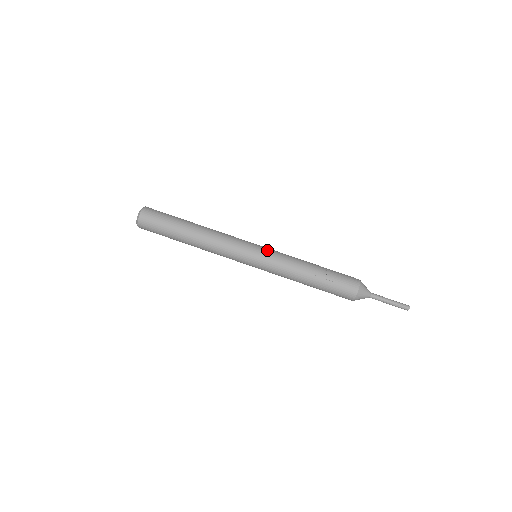
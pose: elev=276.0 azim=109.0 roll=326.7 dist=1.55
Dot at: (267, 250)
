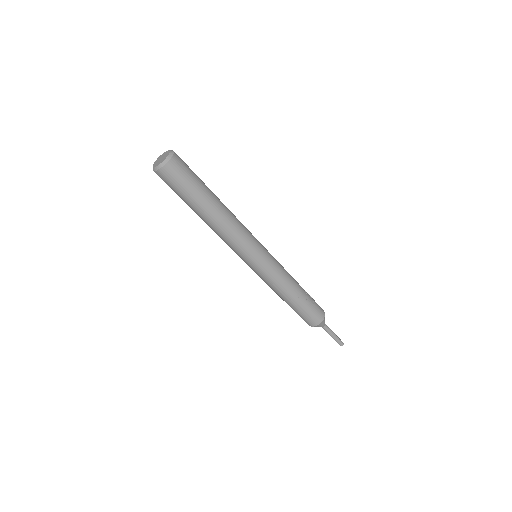
Dot at: (271, 257)
